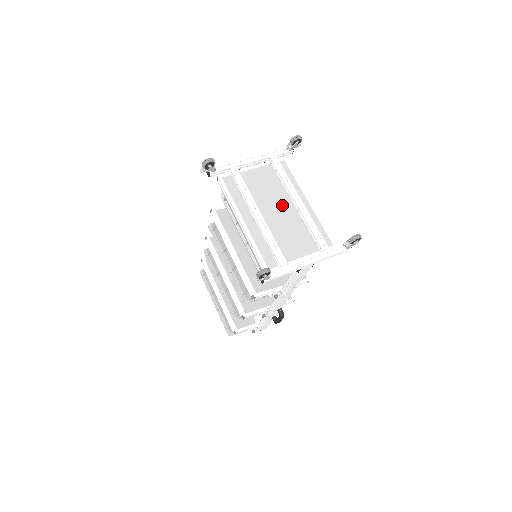
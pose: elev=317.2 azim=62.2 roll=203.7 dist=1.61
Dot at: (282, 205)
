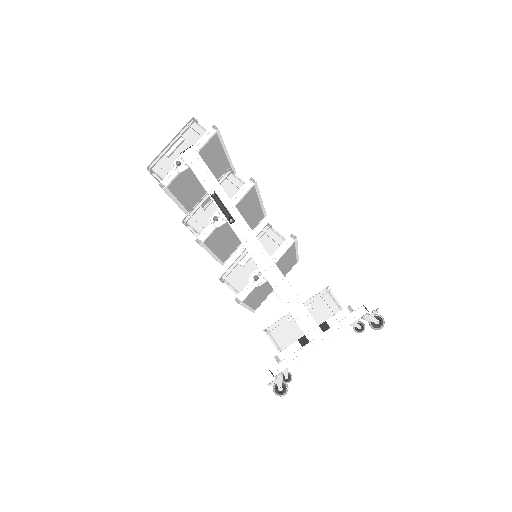
Dot at: occluded
